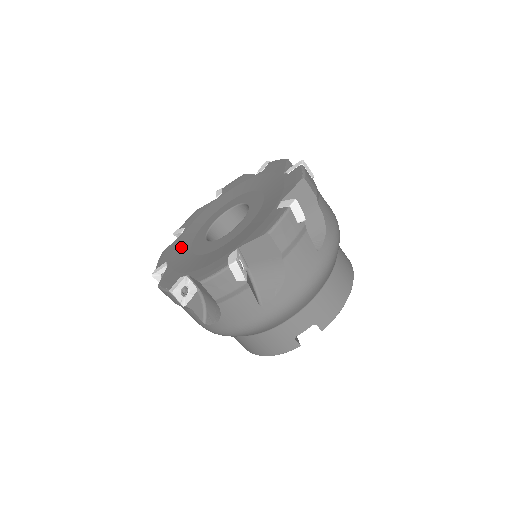
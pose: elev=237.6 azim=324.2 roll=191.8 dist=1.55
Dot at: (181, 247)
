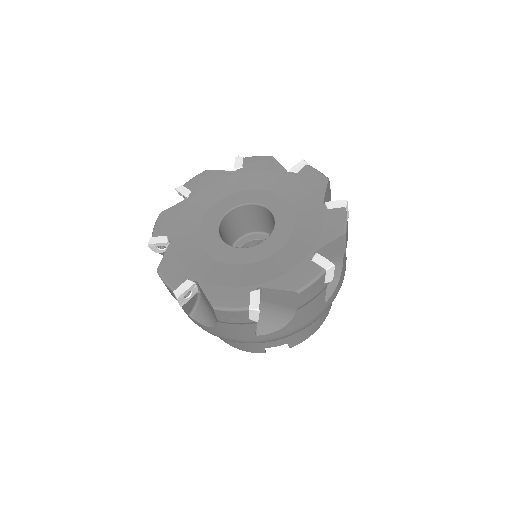
Dot at: (186, 222)
